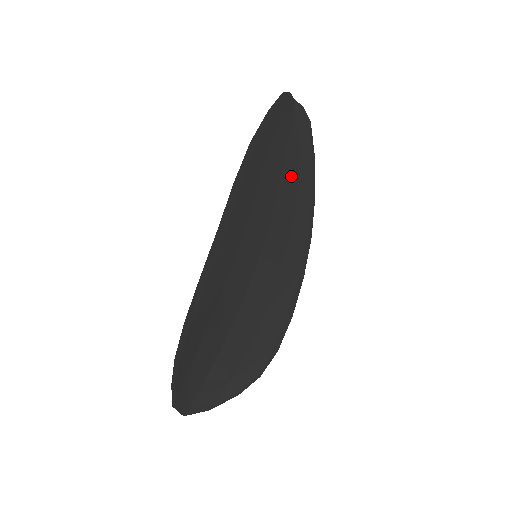
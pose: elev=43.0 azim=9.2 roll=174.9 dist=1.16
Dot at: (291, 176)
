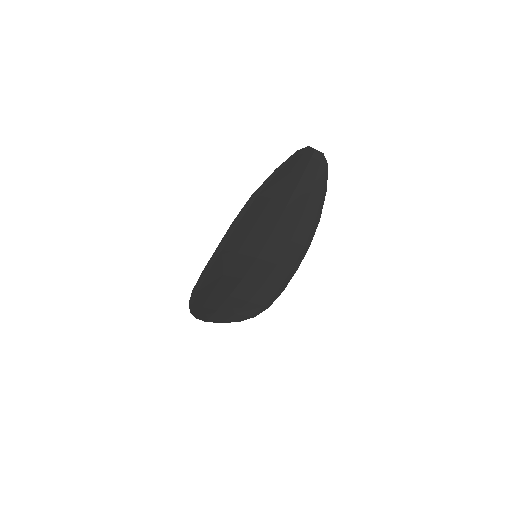
Dot at: (296, 208)
